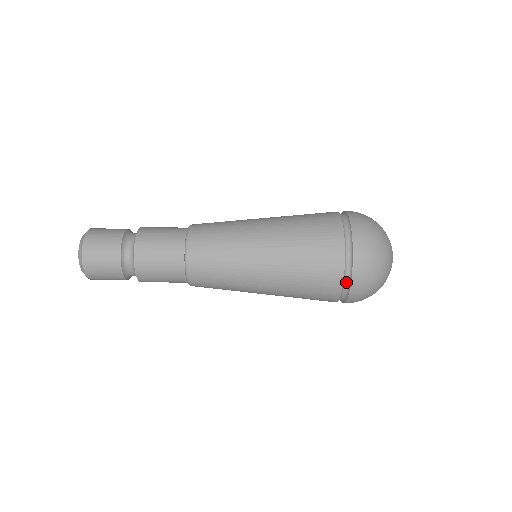
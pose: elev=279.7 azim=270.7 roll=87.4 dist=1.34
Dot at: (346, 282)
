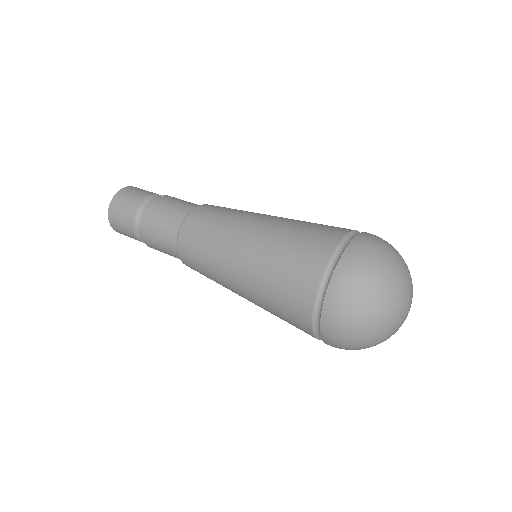
Dot at: (318, 311)
